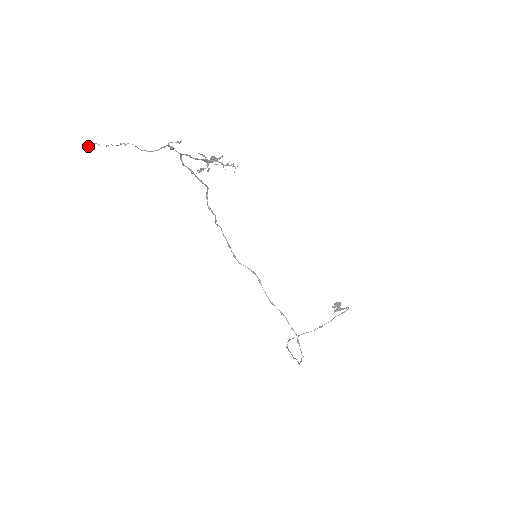
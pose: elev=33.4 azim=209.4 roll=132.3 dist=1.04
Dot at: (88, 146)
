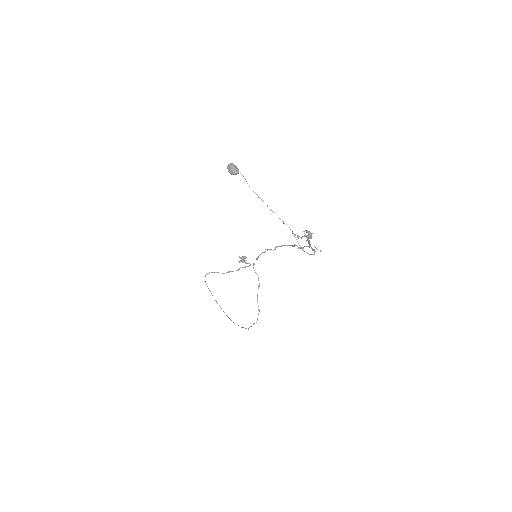
Dot at: (236, 174)
